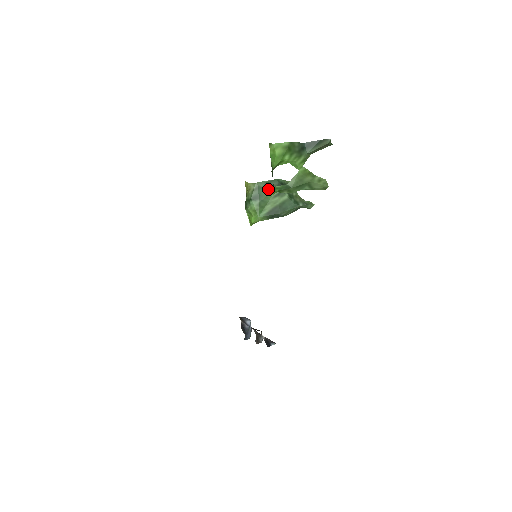
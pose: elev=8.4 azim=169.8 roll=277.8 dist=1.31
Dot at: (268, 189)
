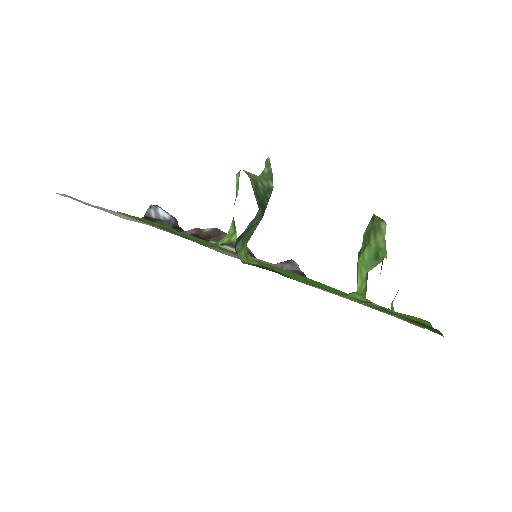
Dot at: (252, 227)
